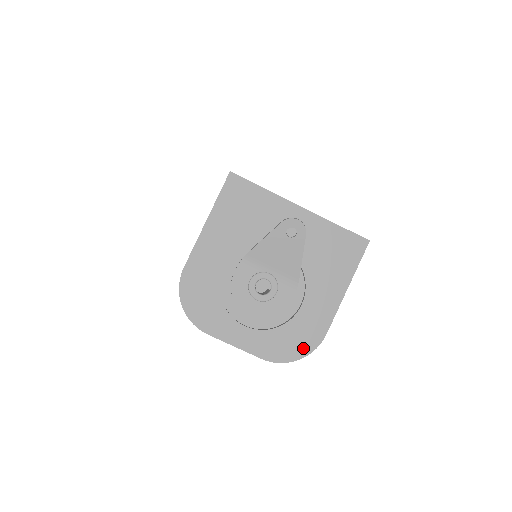
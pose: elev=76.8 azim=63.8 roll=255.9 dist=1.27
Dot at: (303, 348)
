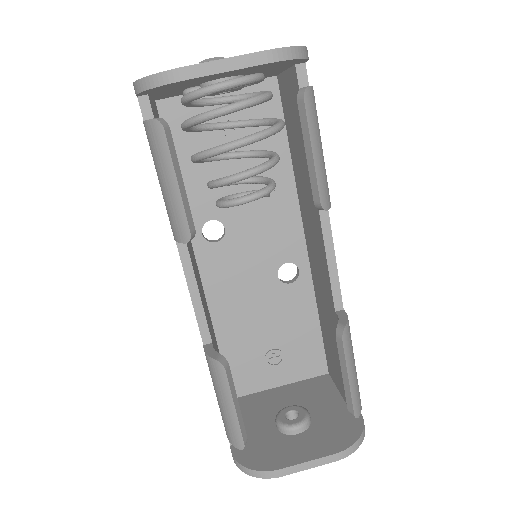
Dot at: occluded
